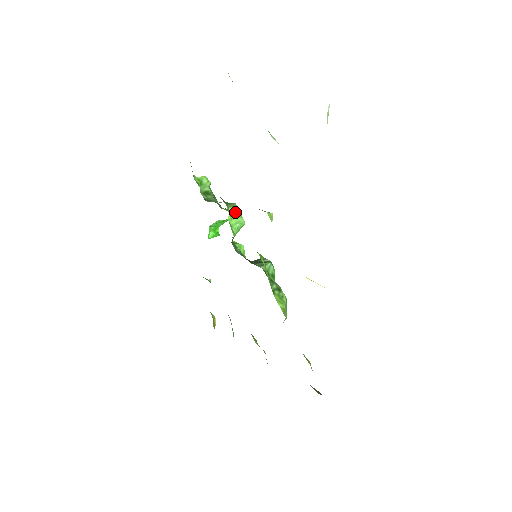
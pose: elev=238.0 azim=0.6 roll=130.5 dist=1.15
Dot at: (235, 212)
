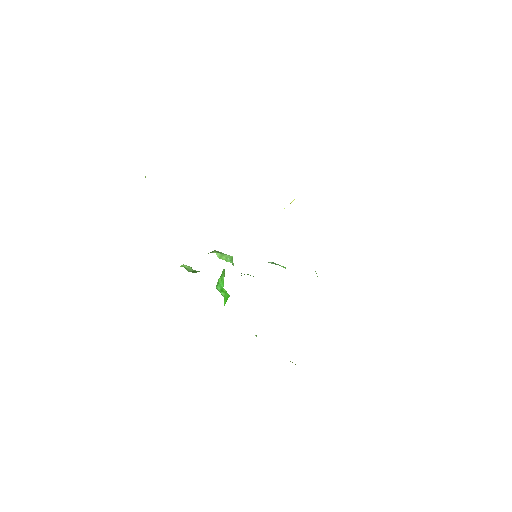
Dot at: (219, 253)
